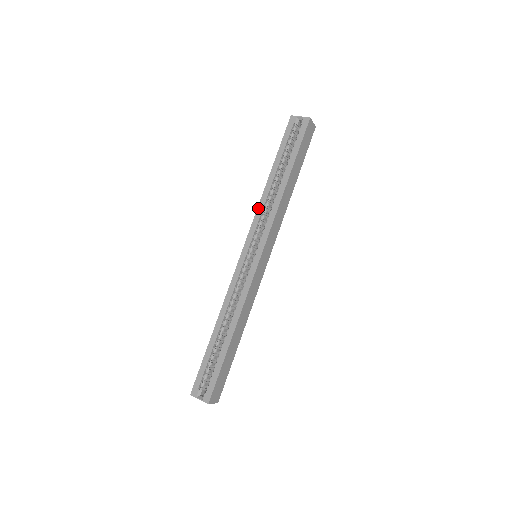
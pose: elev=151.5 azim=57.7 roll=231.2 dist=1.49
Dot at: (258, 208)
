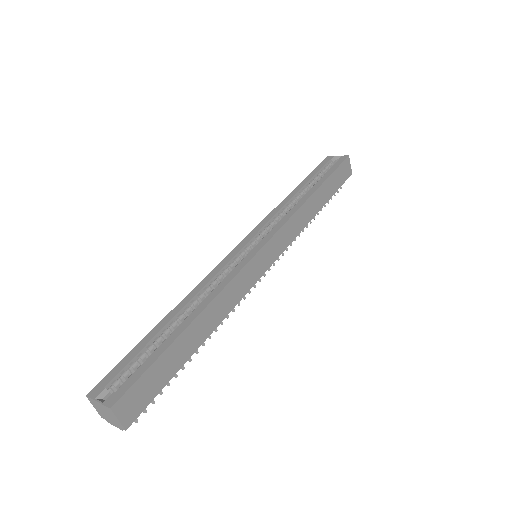
Dot at: (273, 211)
